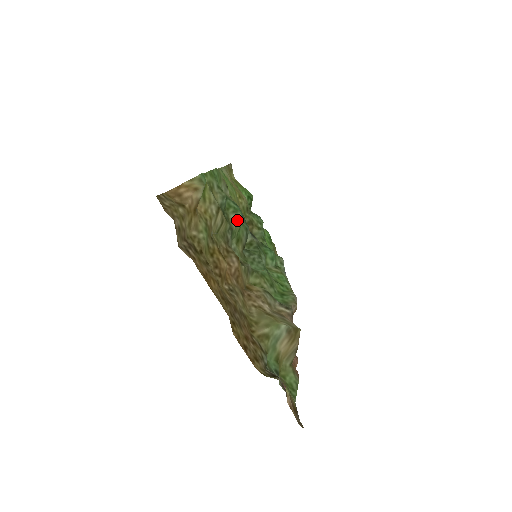
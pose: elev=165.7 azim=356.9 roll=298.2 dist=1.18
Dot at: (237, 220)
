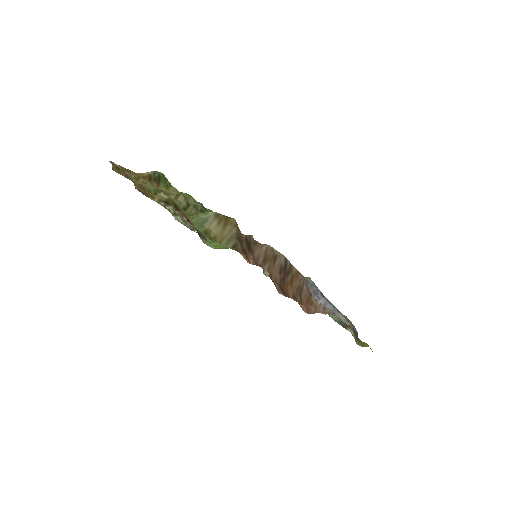
Dot at: occluded
